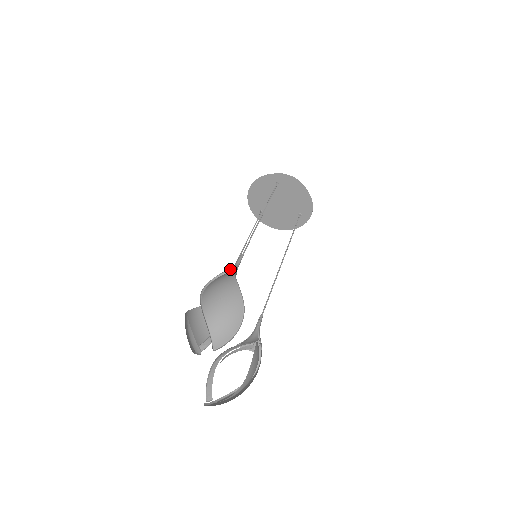
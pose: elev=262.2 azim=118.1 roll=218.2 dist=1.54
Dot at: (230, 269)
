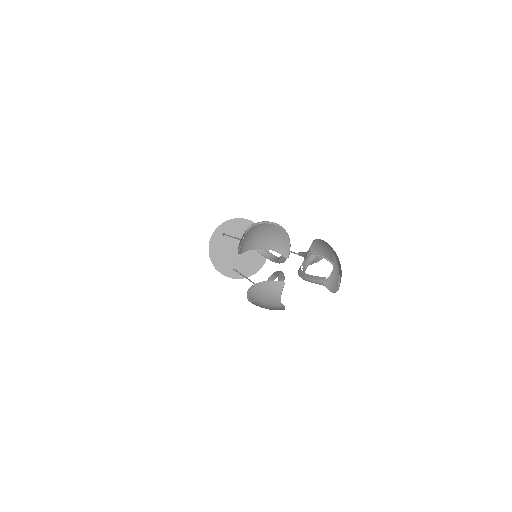
Dot at: (243, 236)
